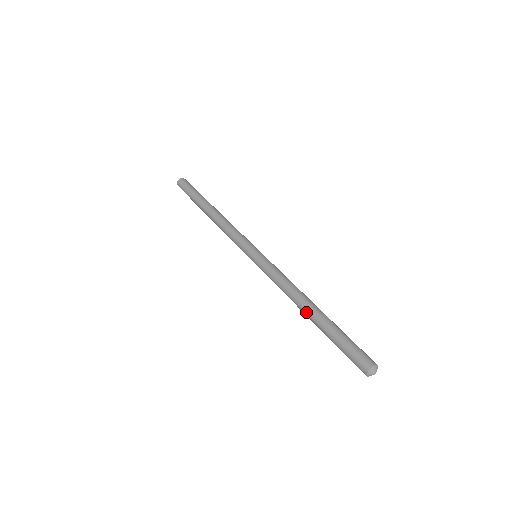
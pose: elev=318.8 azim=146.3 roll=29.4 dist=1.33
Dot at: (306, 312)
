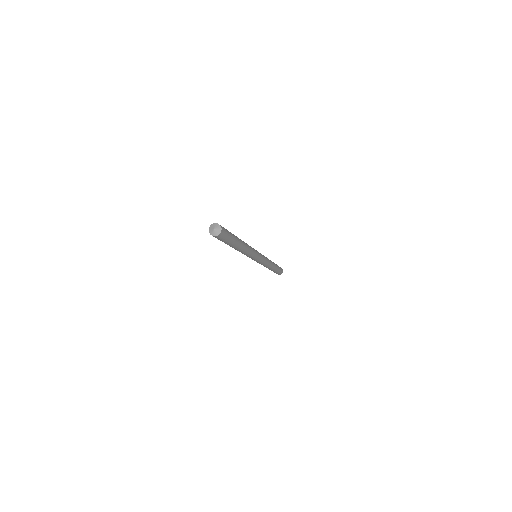
Dot at: occluded
